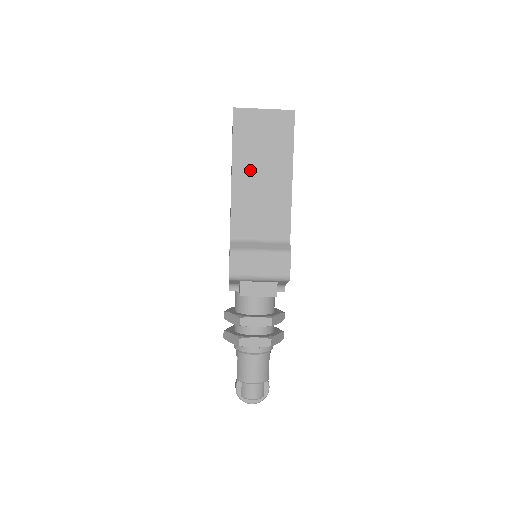
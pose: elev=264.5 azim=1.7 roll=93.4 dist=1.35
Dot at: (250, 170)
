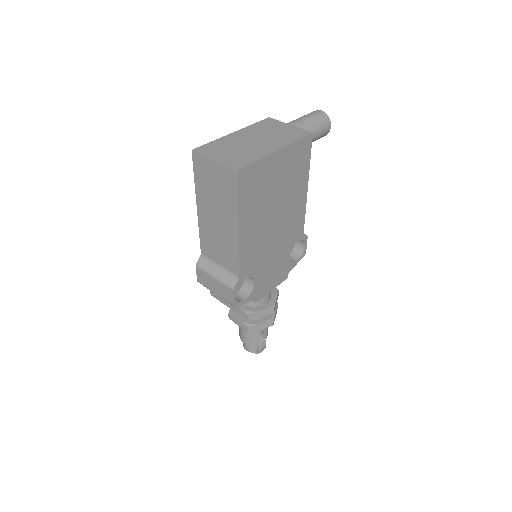
Dot at: (208, 209)
